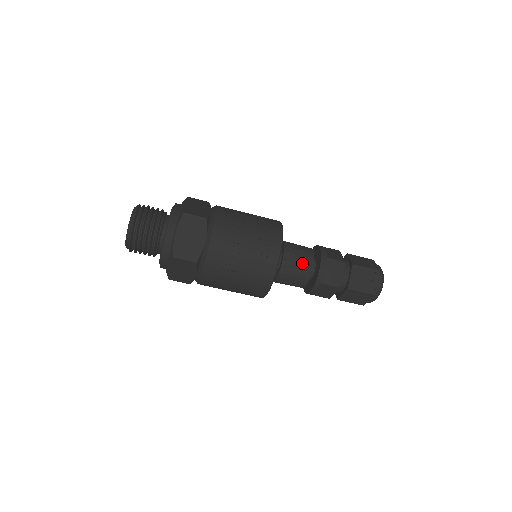
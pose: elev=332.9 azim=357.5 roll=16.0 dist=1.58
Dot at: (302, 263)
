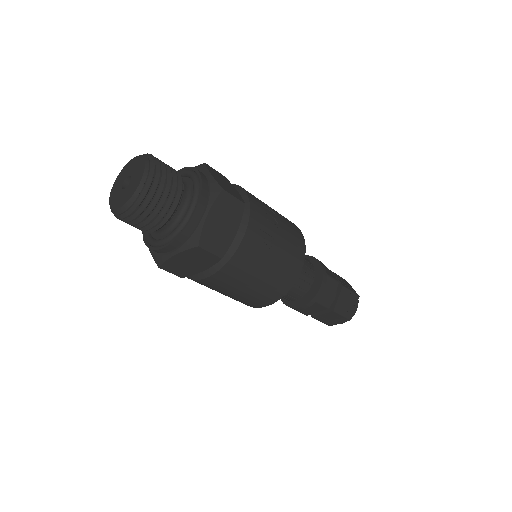
Dot at: occluded
